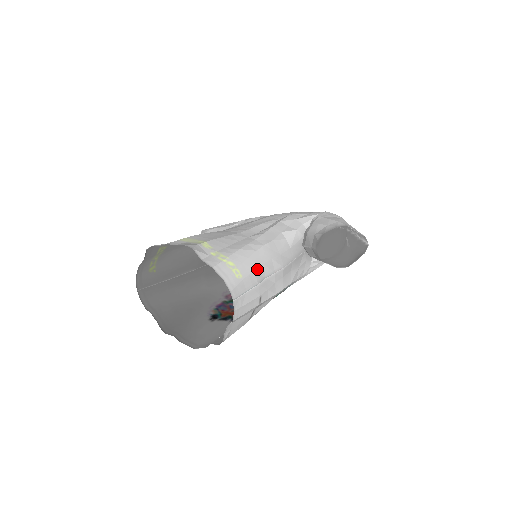
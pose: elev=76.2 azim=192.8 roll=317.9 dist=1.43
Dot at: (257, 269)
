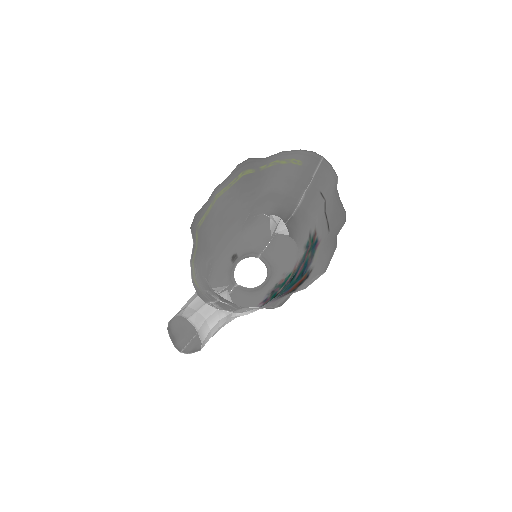
Dot at: (296, 179)
